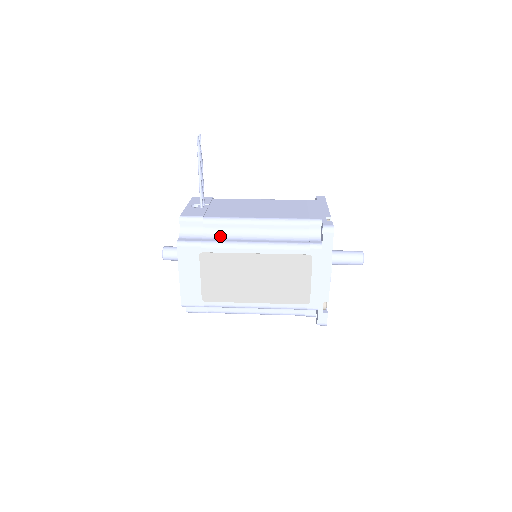
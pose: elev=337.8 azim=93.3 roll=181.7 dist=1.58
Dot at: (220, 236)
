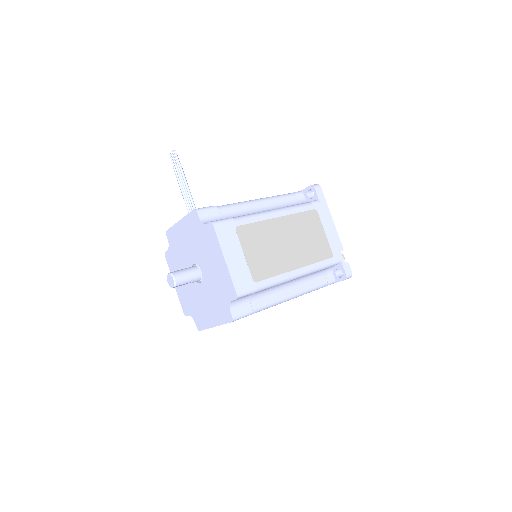
Dot at: occluded
